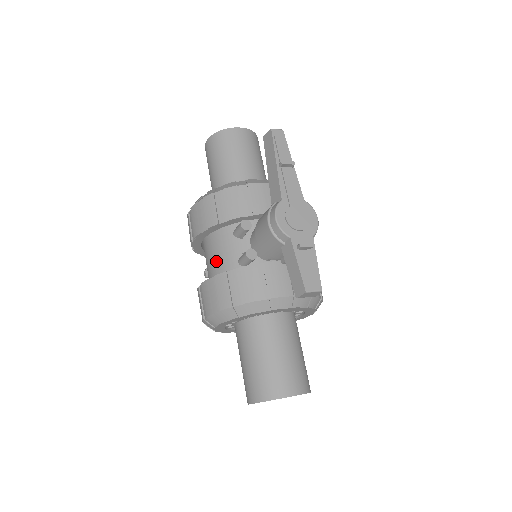
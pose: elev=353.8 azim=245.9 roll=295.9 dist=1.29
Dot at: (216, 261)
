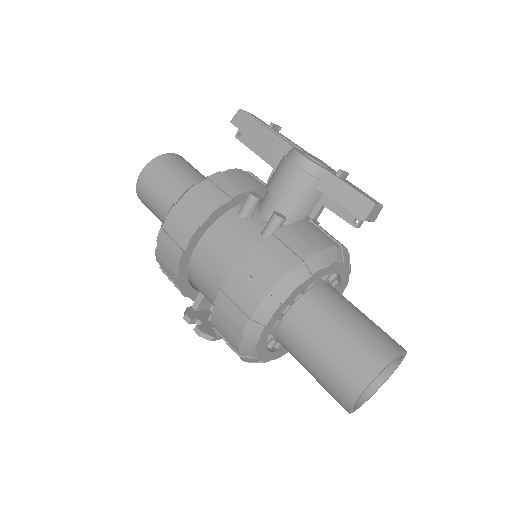
Dot at: (230, 252)
